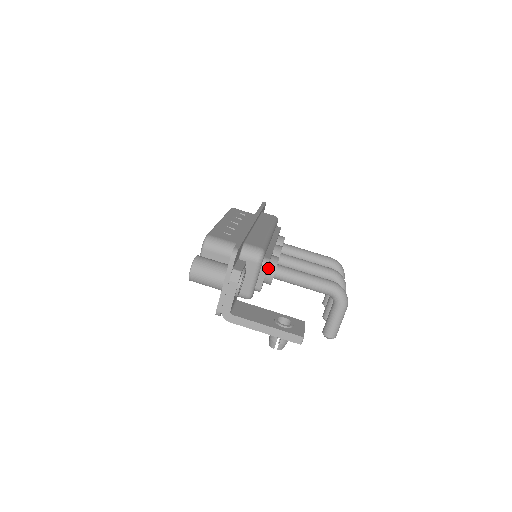
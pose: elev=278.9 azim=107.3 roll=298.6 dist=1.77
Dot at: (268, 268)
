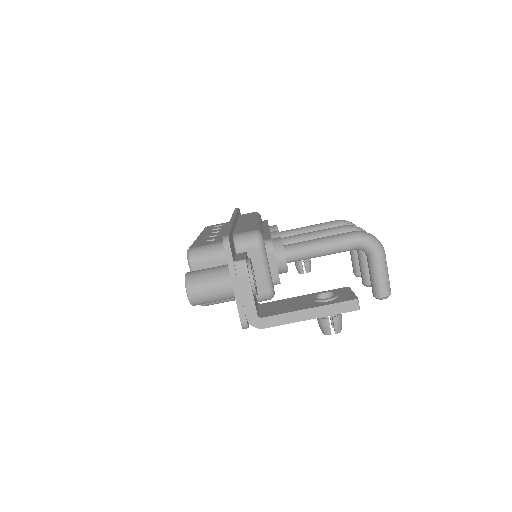
Dot at: (275, 252)
